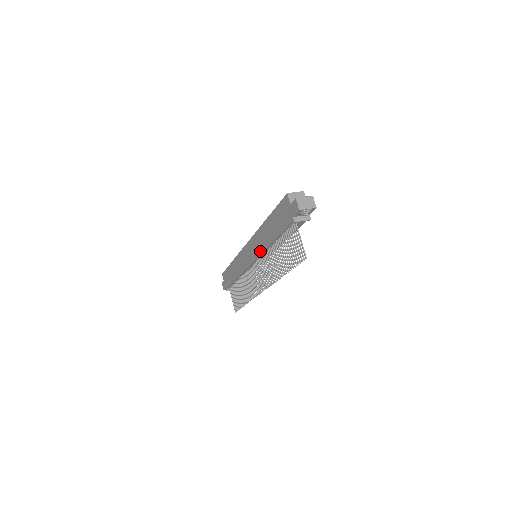
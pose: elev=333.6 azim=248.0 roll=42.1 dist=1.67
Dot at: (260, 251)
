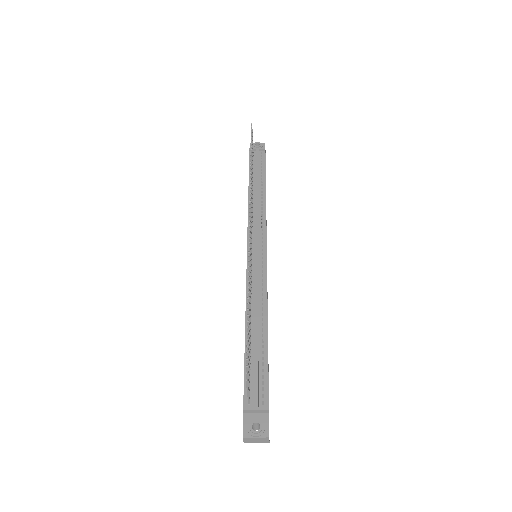
Dot at: occluded
